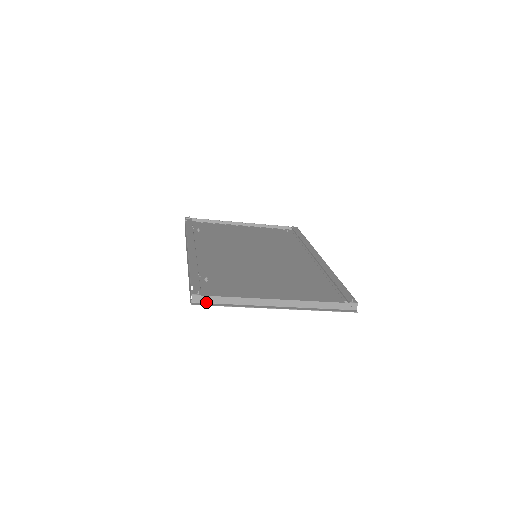
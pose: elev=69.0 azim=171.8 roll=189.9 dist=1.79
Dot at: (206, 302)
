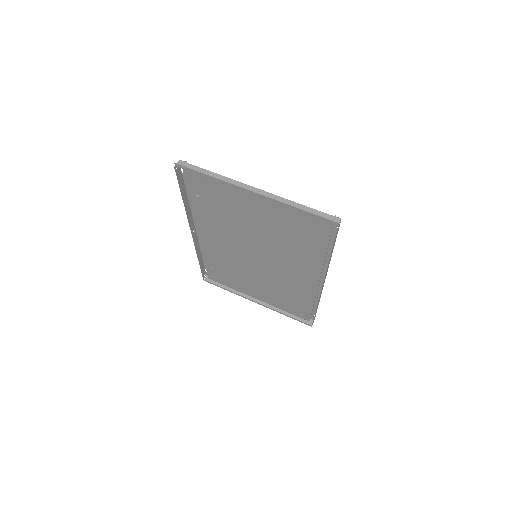
Dot at: (188, 169)
